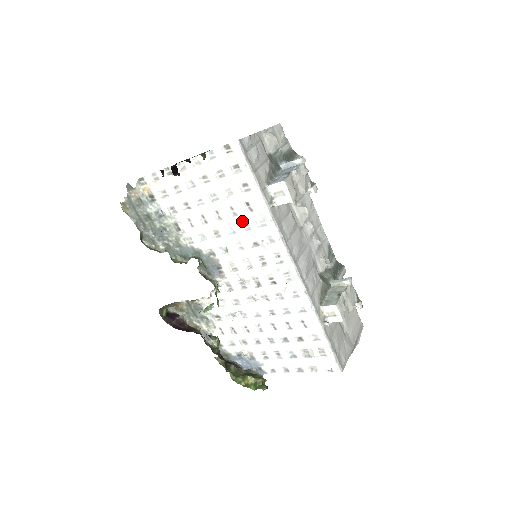
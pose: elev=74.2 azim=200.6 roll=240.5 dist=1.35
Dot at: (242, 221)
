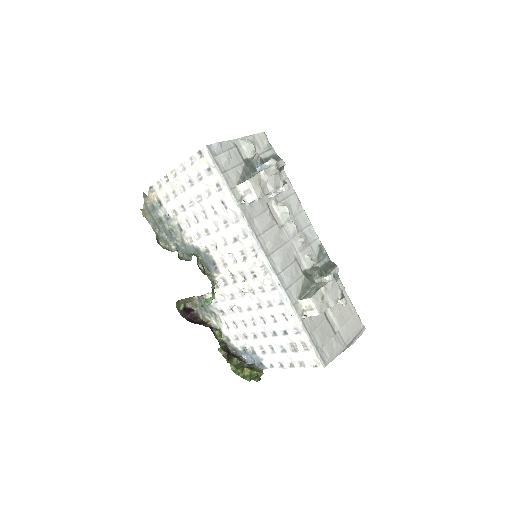
Dot at: (222, 219)
